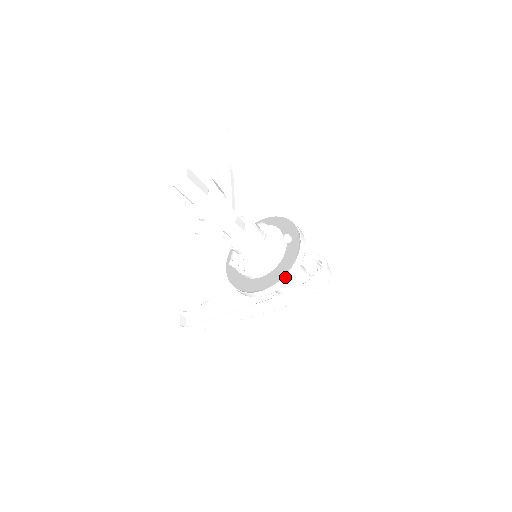
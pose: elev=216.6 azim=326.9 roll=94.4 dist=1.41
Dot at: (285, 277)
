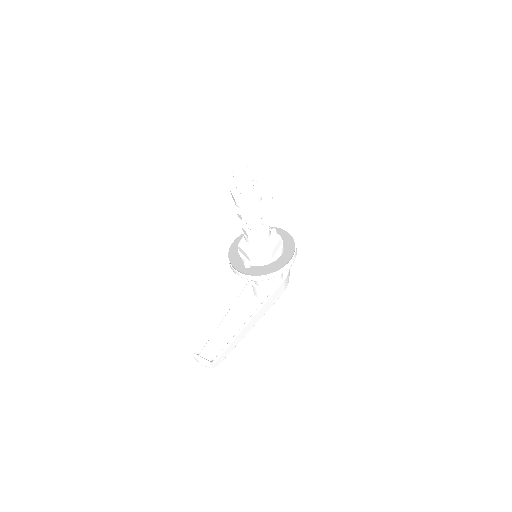
Dot at: (296, 248)
